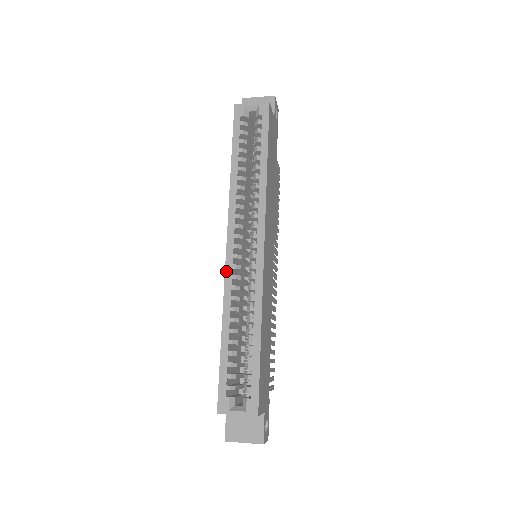
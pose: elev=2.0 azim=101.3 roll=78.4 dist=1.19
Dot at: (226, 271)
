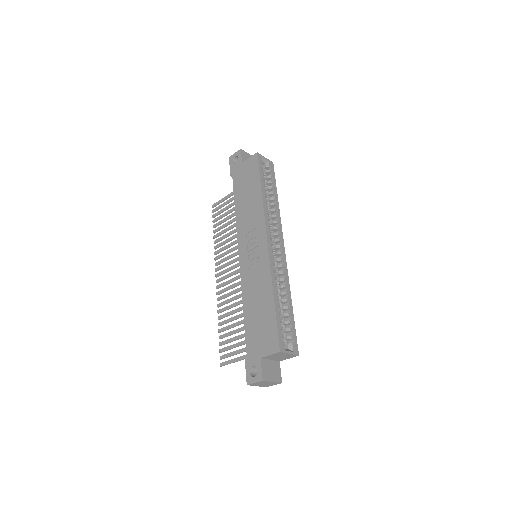
Dot at: (270, 257)
